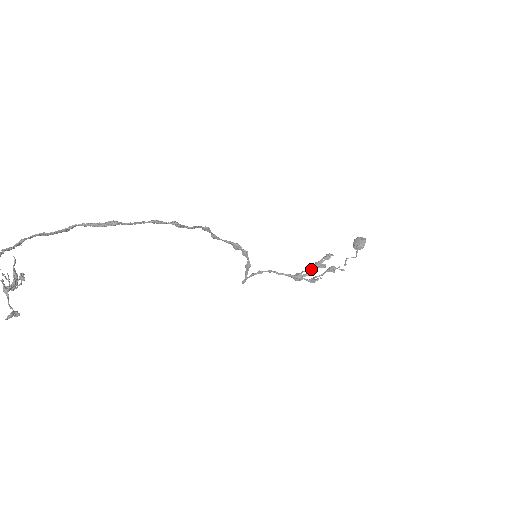
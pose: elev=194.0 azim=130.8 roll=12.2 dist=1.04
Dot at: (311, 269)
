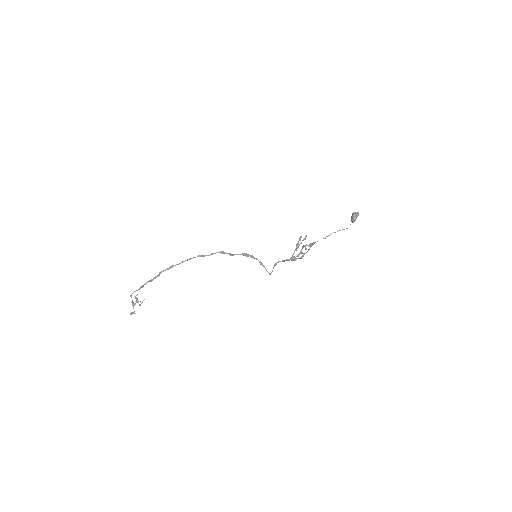
Dot at: (296, 250)
